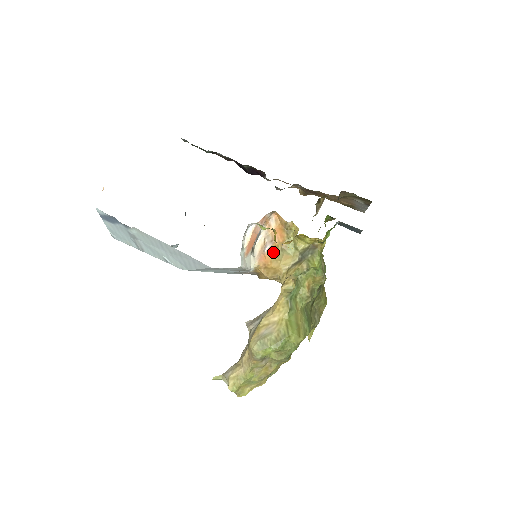
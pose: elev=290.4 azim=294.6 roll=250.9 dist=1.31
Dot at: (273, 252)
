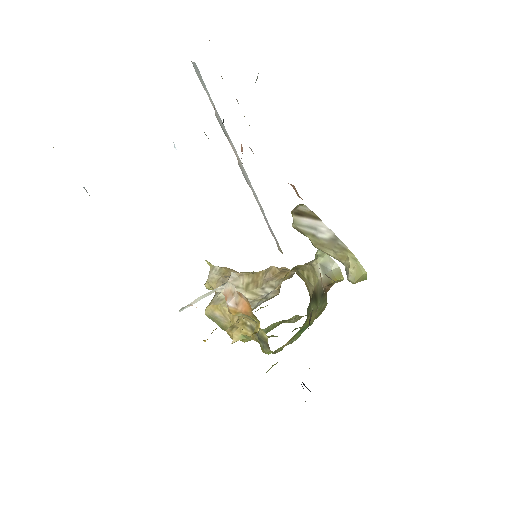
Dot at: (230, 312)
